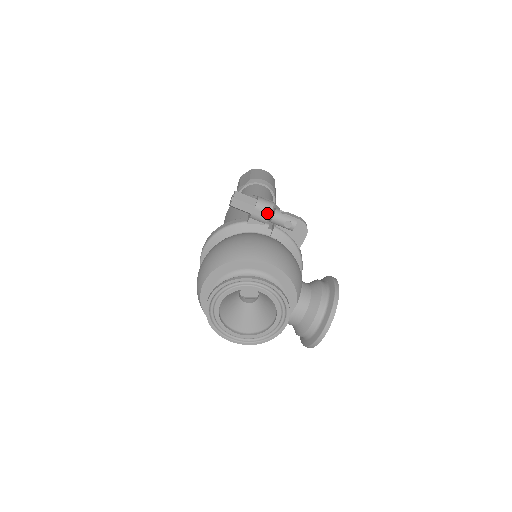
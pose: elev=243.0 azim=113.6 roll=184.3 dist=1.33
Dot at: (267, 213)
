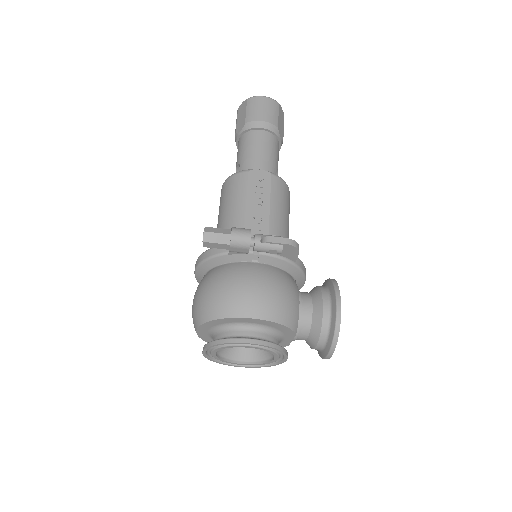
Dot at: (245, 248)
